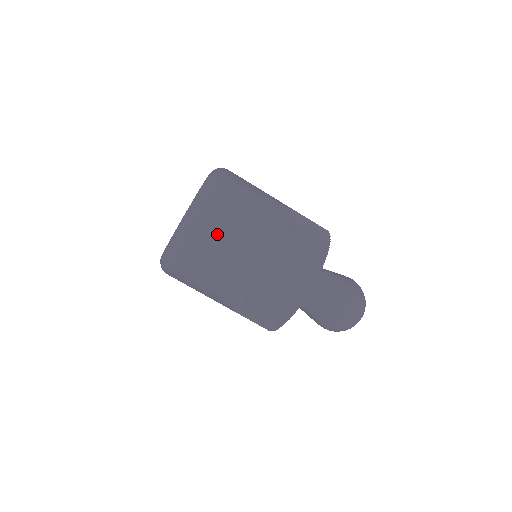
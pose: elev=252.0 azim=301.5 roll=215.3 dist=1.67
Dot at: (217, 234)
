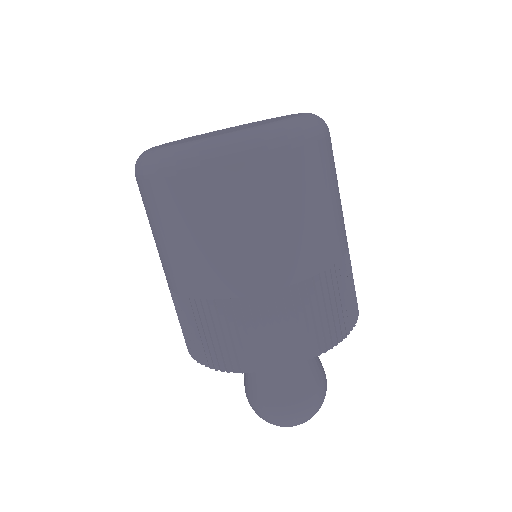
Dot at: (252, 198)
